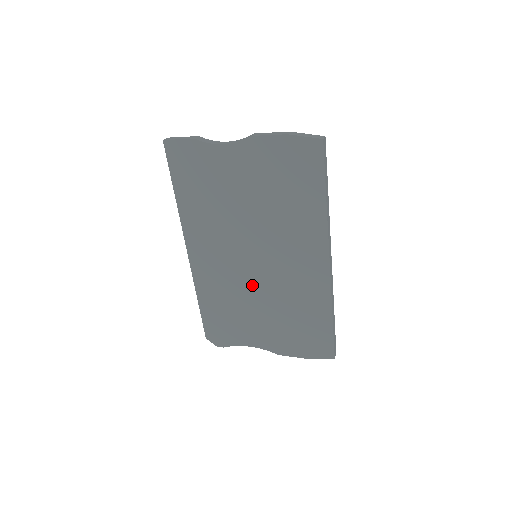
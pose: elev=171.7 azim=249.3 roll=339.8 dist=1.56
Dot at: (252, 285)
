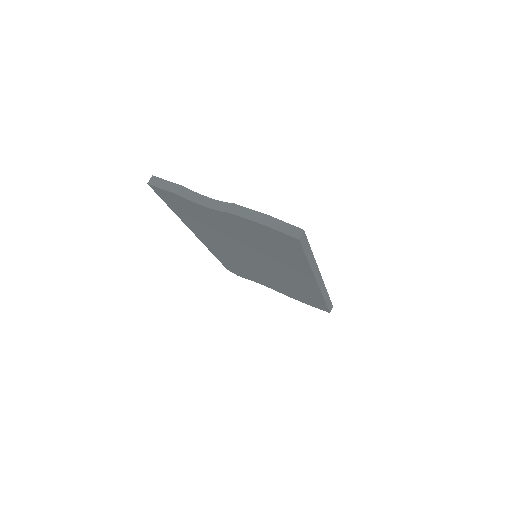
Dot at: (256, 268)
